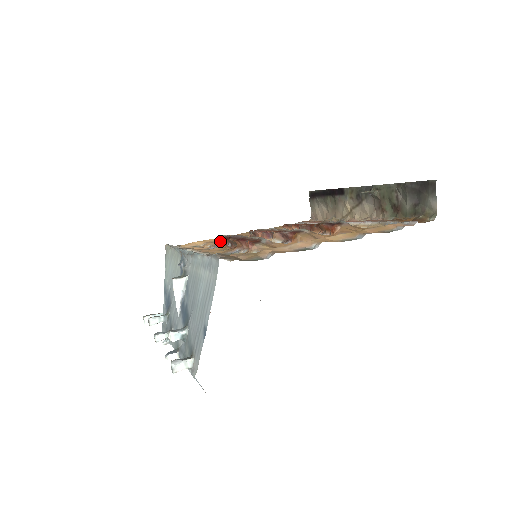
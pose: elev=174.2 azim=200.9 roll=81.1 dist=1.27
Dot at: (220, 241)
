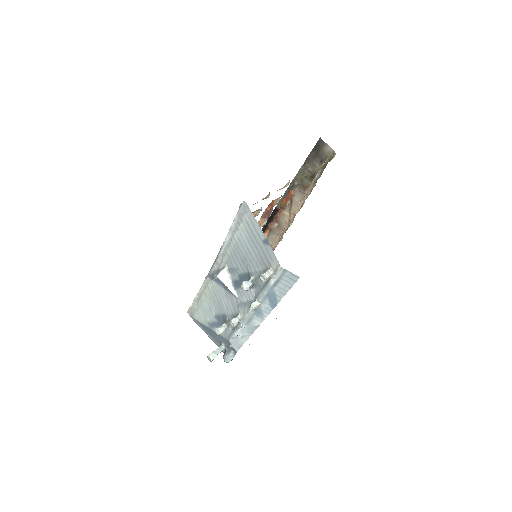
Dot at: occluded
